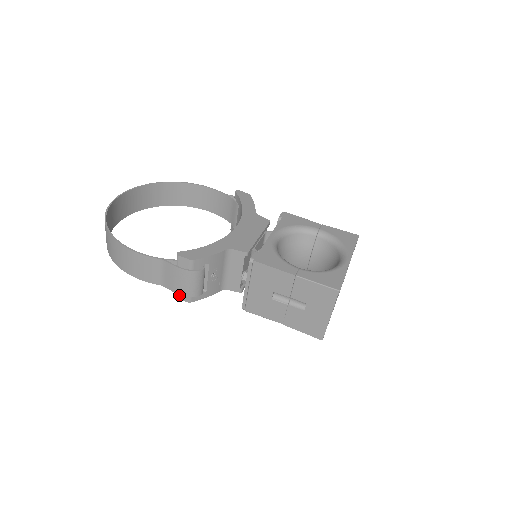
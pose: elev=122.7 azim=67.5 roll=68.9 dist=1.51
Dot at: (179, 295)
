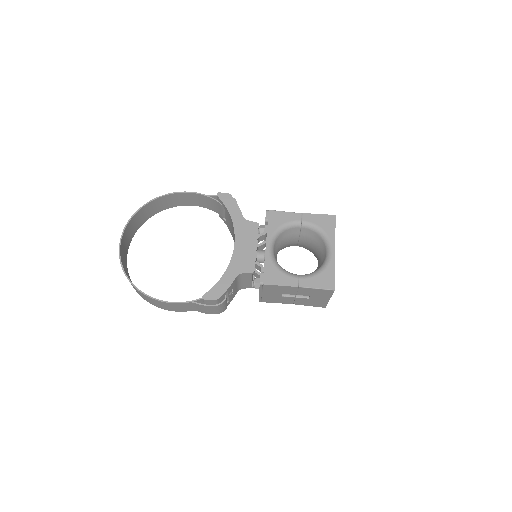
Dot at: occluded
